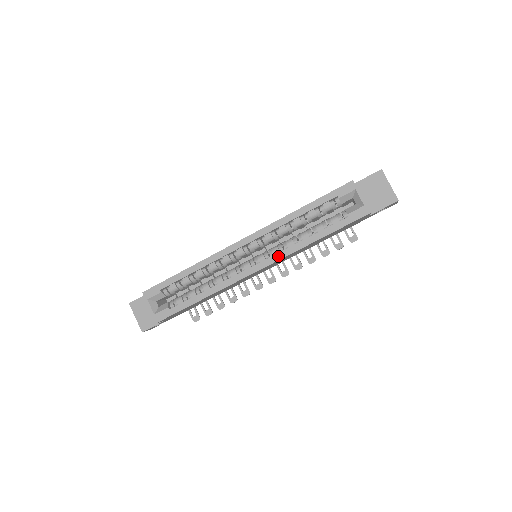
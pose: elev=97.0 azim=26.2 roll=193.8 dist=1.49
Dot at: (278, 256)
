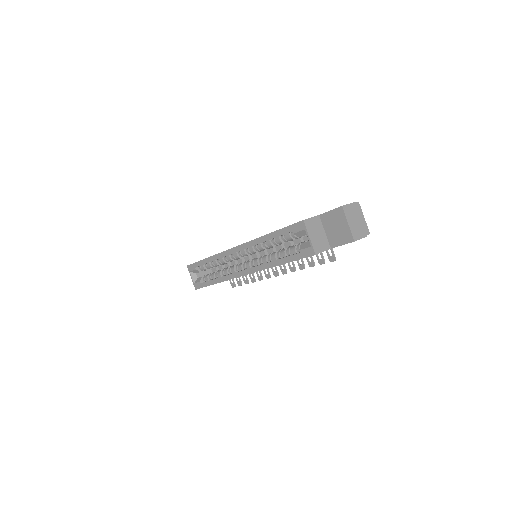
Dot at: (255, 269)
